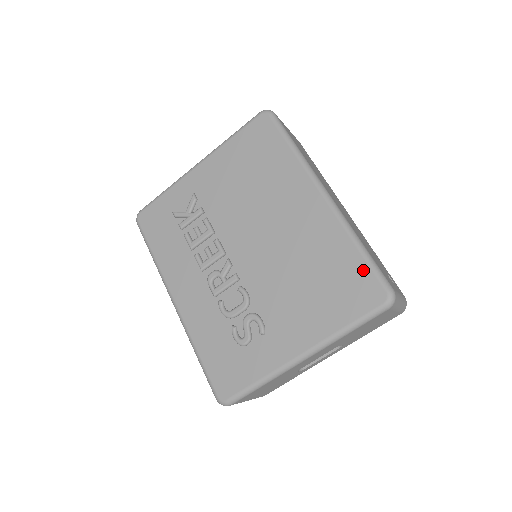
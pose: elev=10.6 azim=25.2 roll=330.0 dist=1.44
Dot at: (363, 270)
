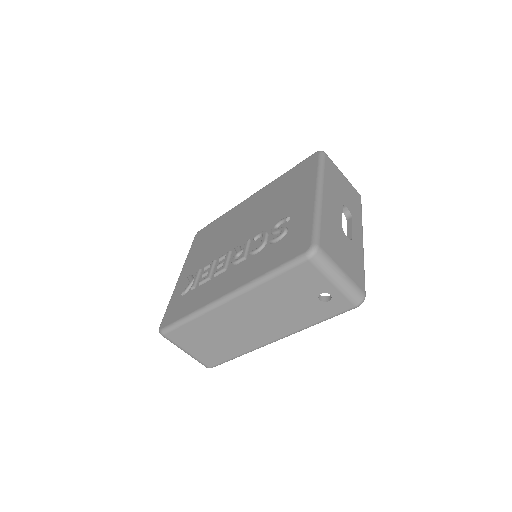
Dot at: (297, 167)
